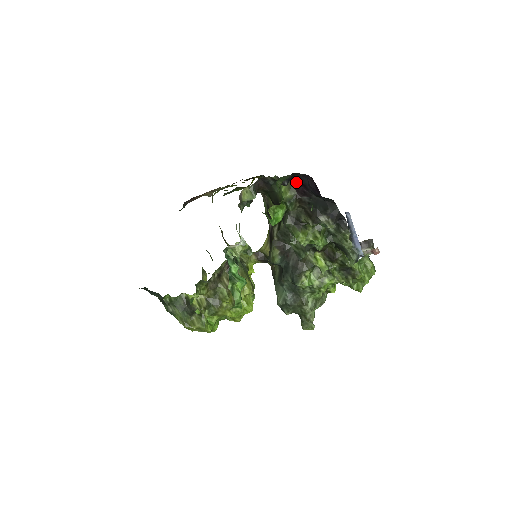
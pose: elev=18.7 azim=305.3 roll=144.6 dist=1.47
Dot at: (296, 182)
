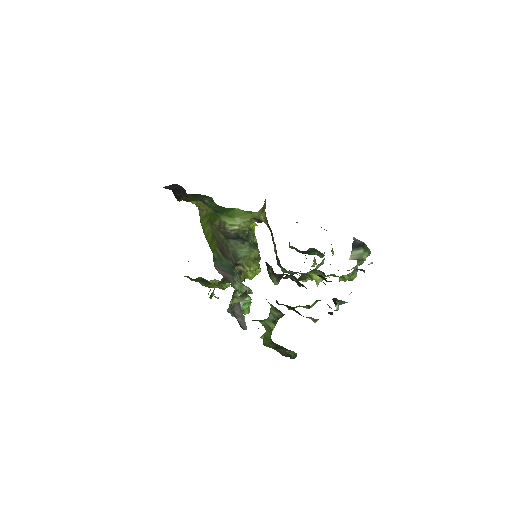
Dot at: occluded
